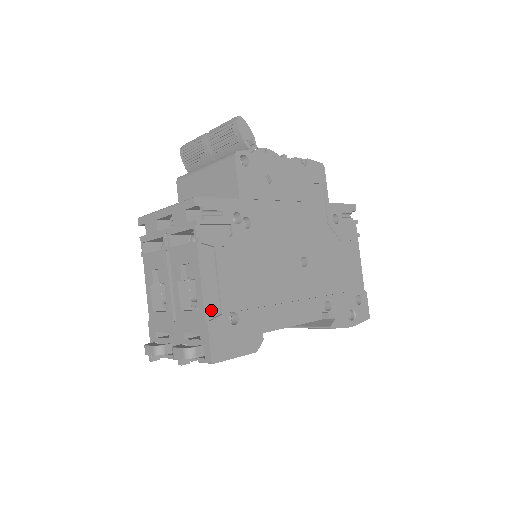
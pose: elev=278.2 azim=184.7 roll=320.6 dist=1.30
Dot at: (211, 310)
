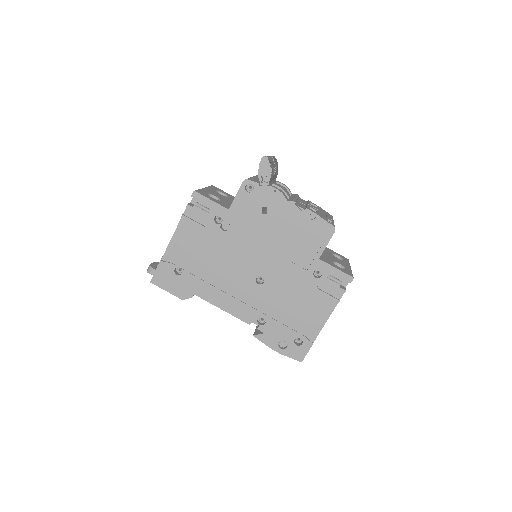
Dot at: (169, 257)
